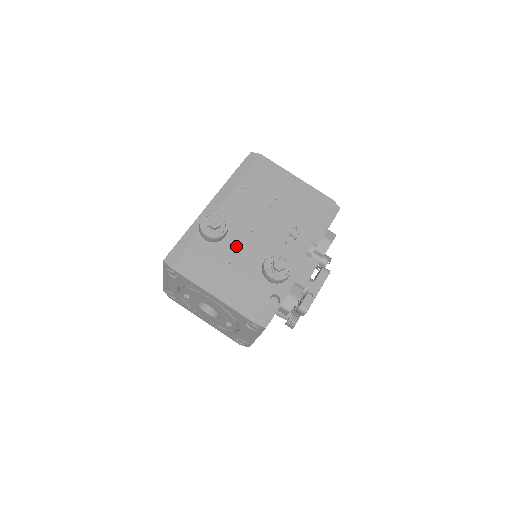
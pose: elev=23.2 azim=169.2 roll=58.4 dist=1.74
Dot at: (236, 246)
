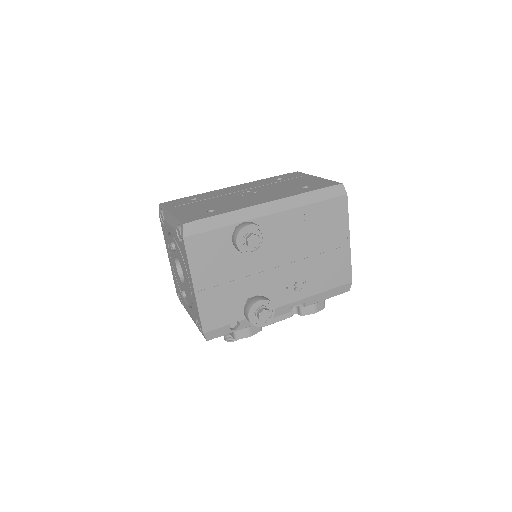
Dot at: (250, 261)
